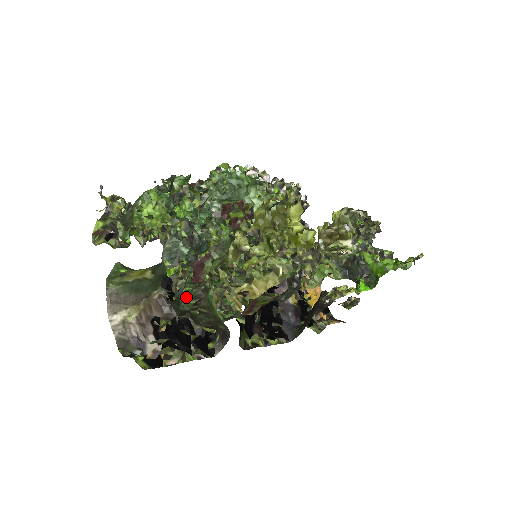
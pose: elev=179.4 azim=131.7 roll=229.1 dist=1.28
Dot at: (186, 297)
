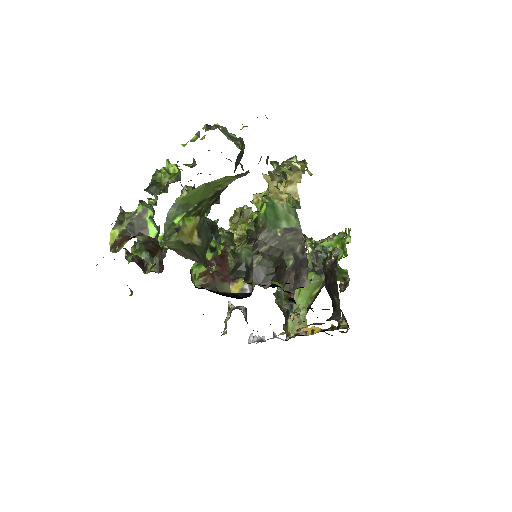
Dot at: (241, 248)
